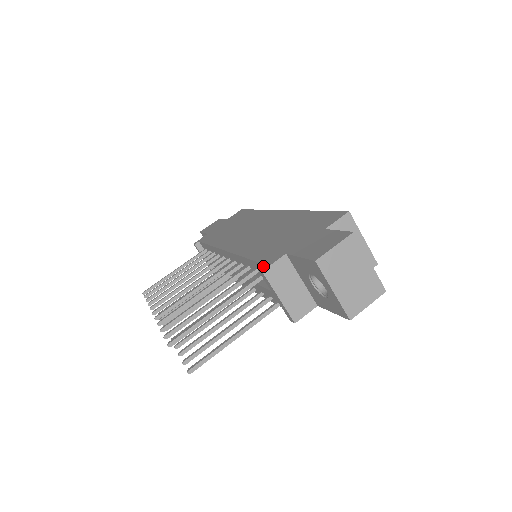
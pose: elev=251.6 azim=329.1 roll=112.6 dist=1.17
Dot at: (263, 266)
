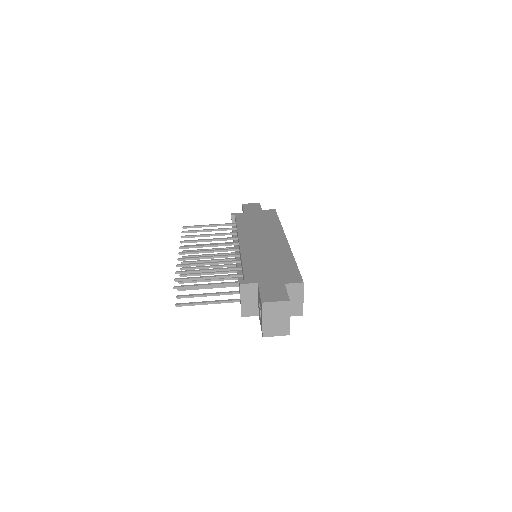
Dot at: (243, 281)
